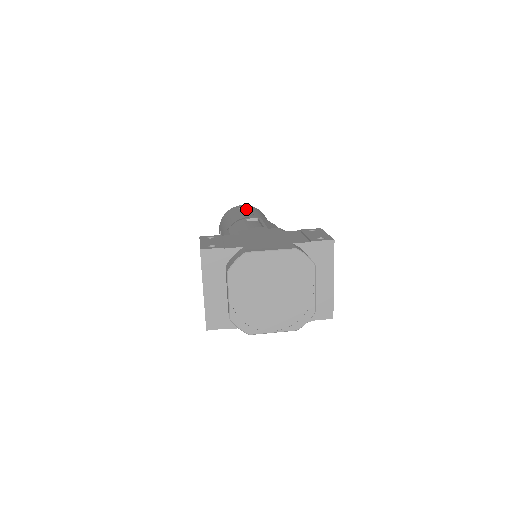
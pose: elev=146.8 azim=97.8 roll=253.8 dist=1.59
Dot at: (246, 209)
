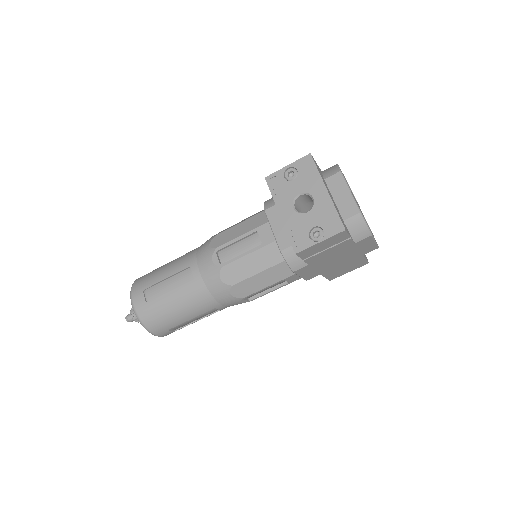
Dot at: occluded
